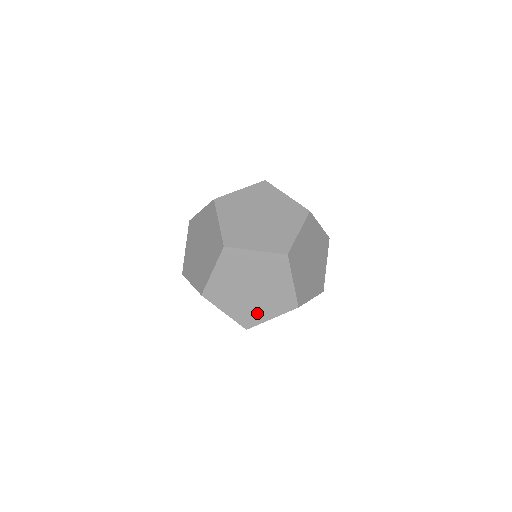
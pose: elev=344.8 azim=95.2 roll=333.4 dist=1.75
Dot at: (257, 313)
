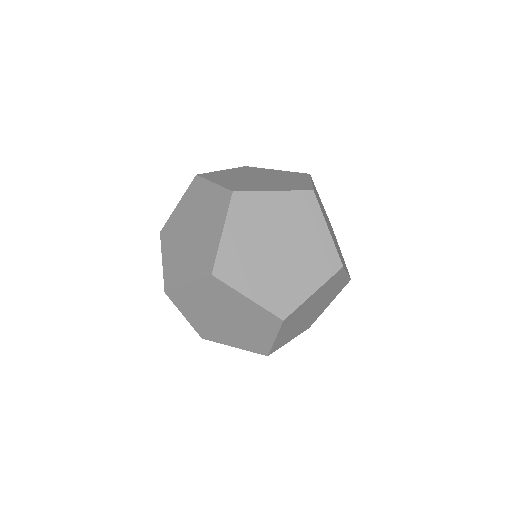
Dot at: (293, 288)
